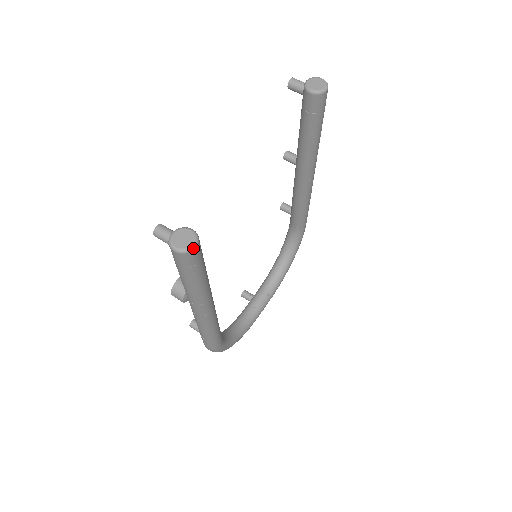
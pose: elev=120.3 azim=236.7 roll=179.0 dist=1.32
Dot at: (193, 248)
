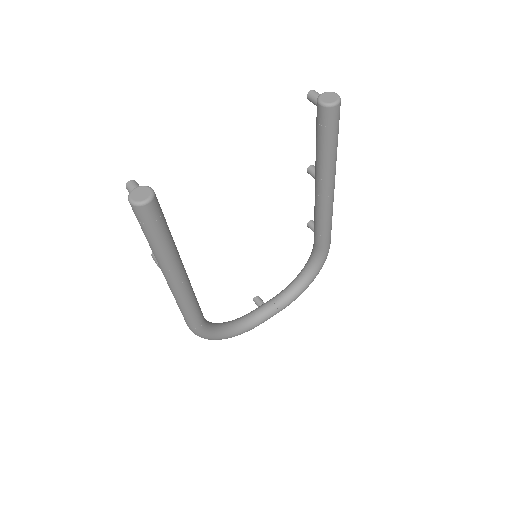
Dot at: (144, 203)
